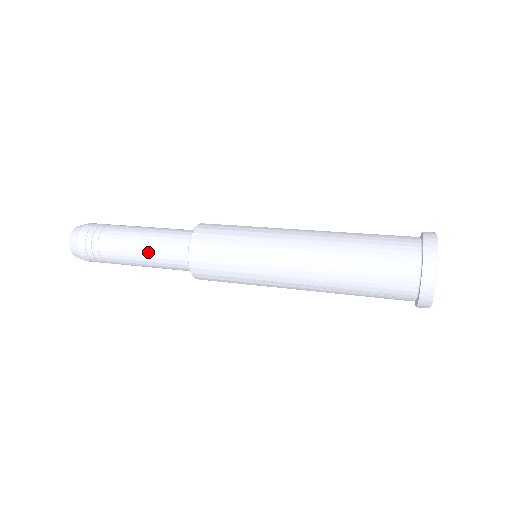
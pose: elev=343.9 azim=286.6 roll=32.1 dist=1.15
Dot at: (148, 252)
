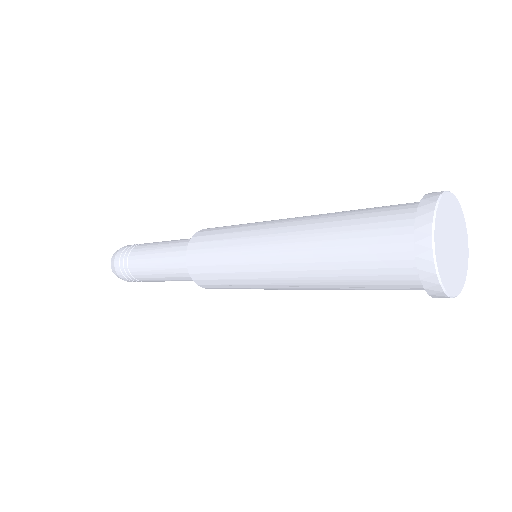
Dot at: (162, 268)
